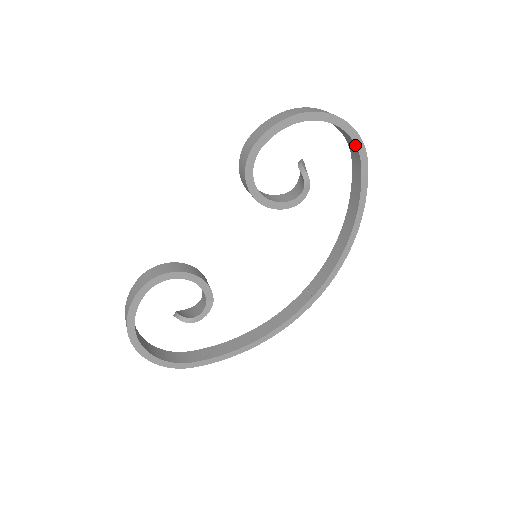
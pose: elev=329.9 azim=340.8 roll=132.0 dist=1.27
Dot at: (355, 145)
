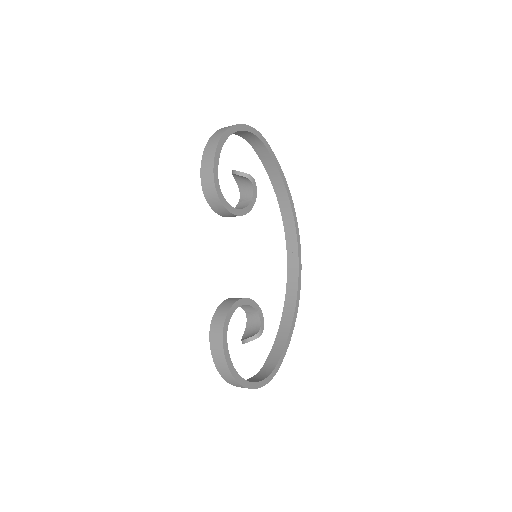
Dot at: (255, 136)
